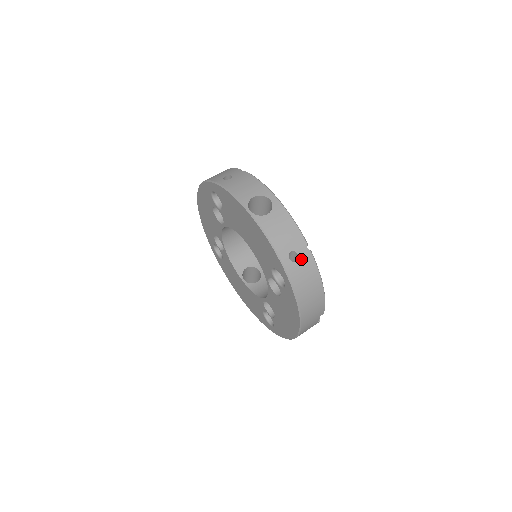
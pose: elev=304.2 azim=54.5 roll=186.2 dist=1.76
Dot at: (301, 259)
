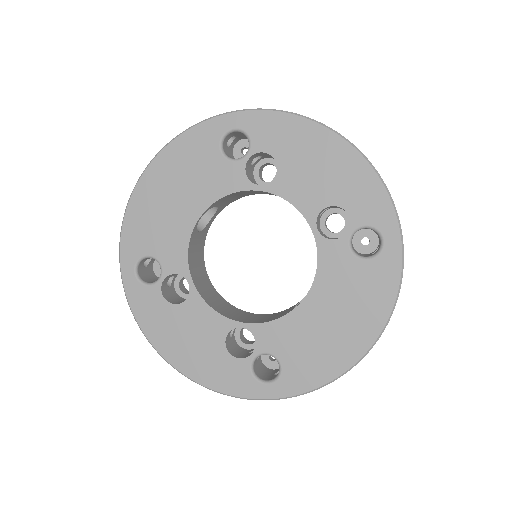
Dot at: occluded
